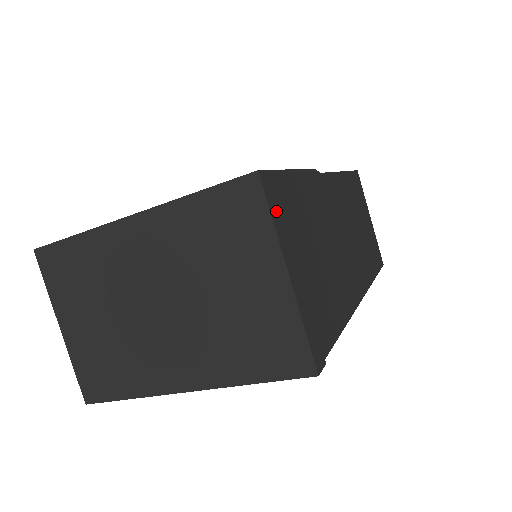
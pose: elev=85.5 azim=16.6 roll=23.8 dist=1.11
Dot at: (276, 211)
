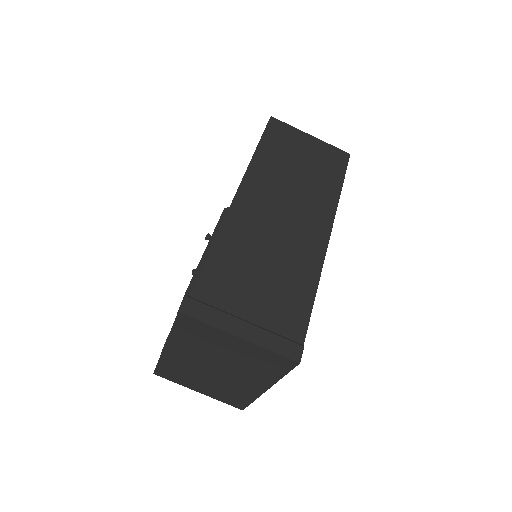
Dot at: (207, 314)
